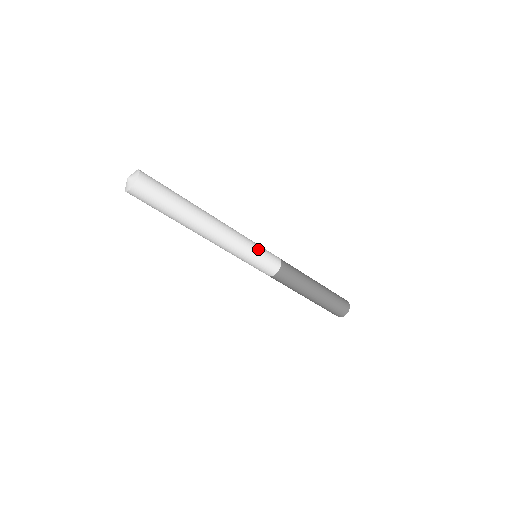
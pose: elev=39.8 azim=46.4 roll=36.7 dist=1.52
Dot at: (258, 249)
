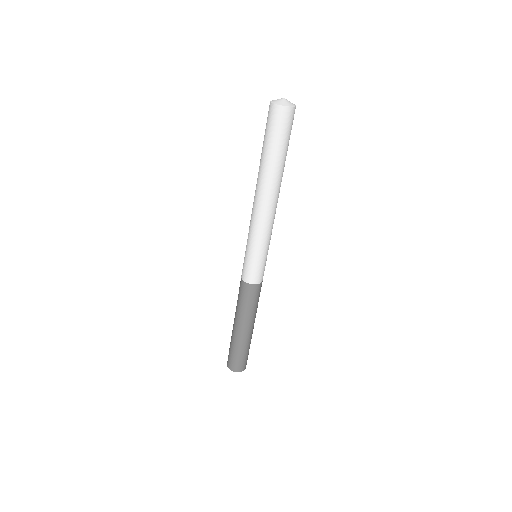
Dot at: occluded
